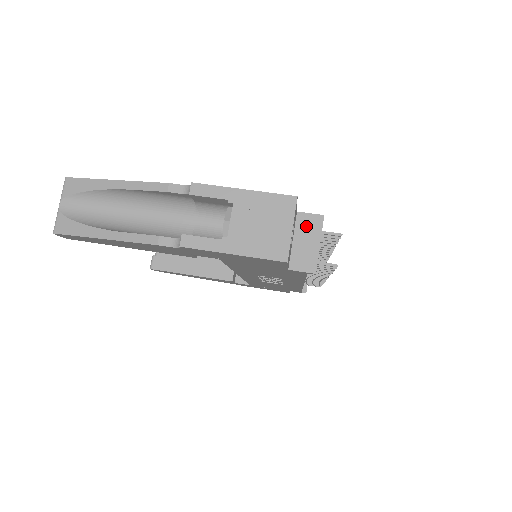
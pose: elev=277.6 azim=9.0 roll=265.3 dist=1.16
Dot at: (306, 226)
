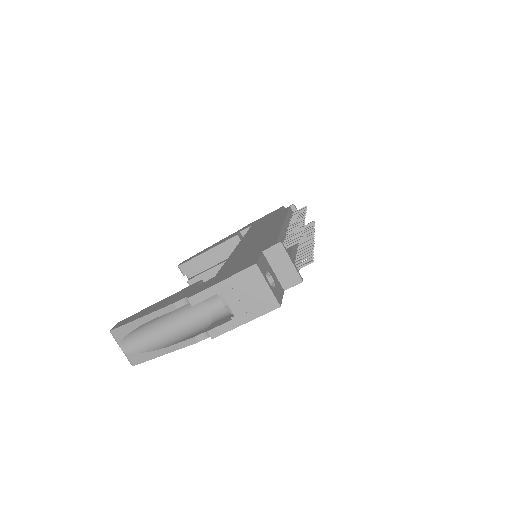
Dot at: (275, 257)
